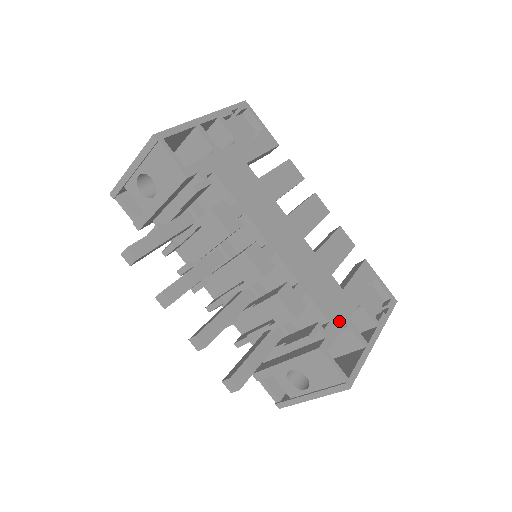
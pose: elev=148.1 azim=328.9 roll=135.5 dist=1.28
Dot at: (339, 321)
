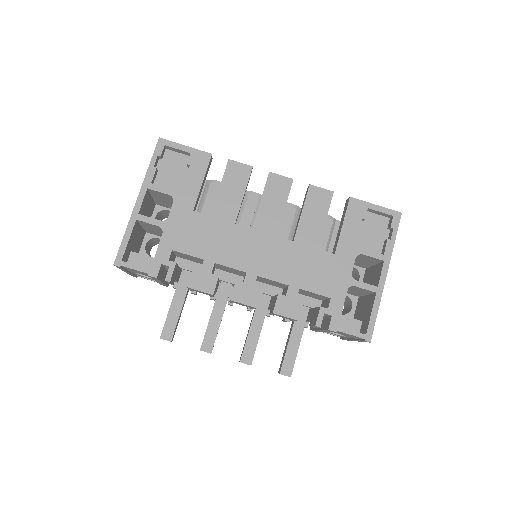
Dot at: (340, 289)
